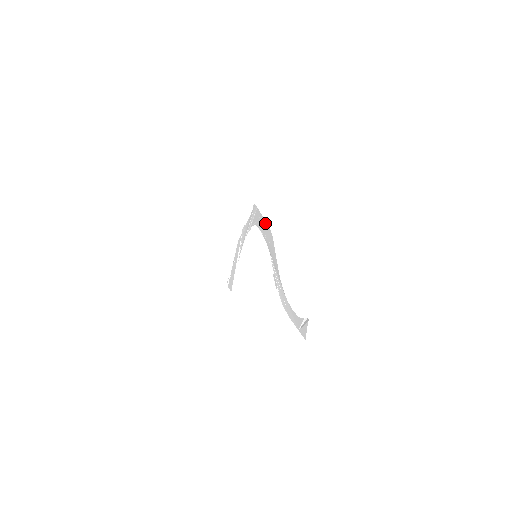
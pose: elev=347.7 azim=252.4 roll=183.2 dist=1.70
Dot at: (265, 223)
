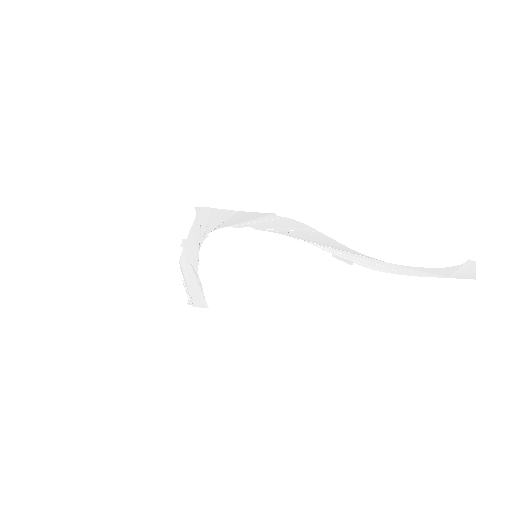
Dot at: (259, 216)
